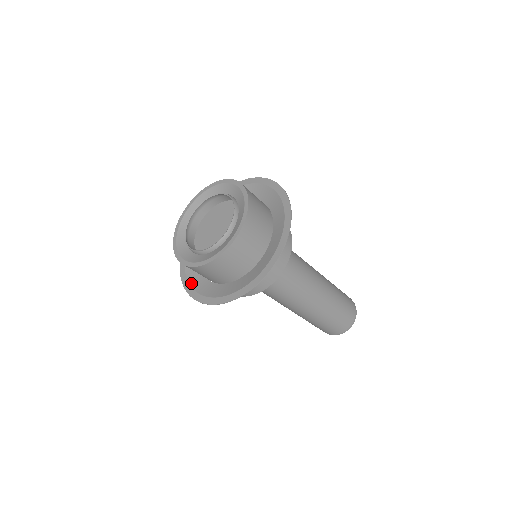
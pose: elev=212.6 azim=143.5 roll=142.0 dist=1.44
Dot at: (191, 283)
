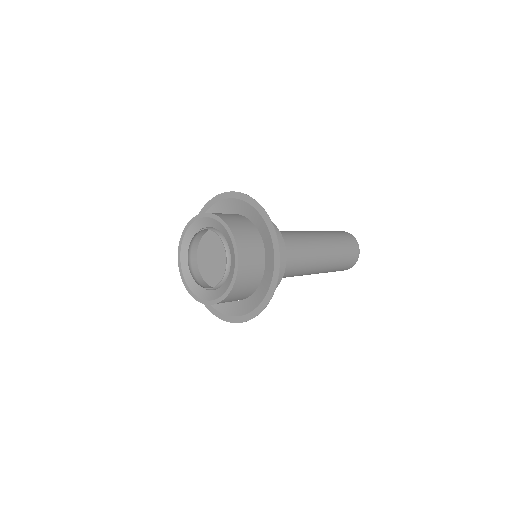
Dot at: (218, 309)
